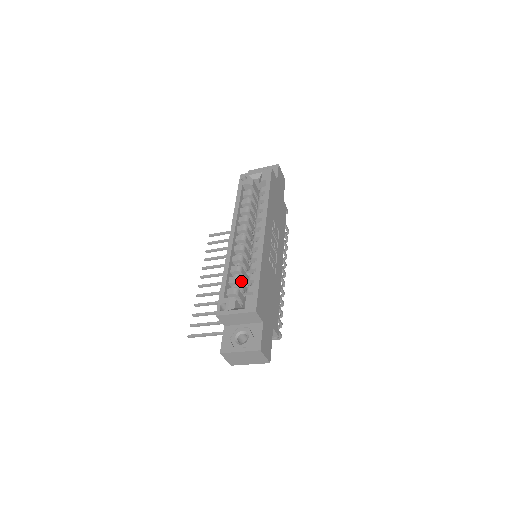
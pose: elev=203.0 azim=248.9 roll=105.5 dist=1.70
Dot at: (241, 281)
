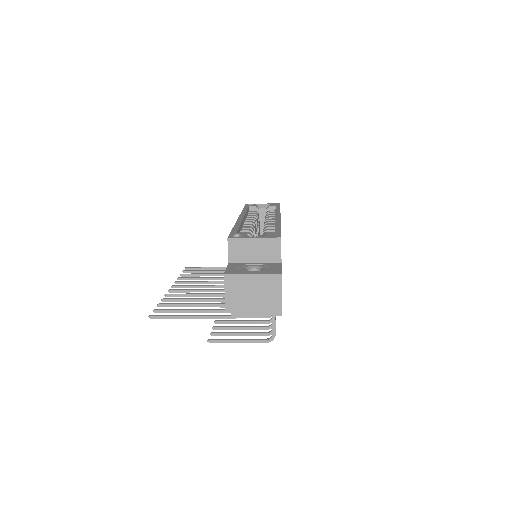
Dot at: occluded
